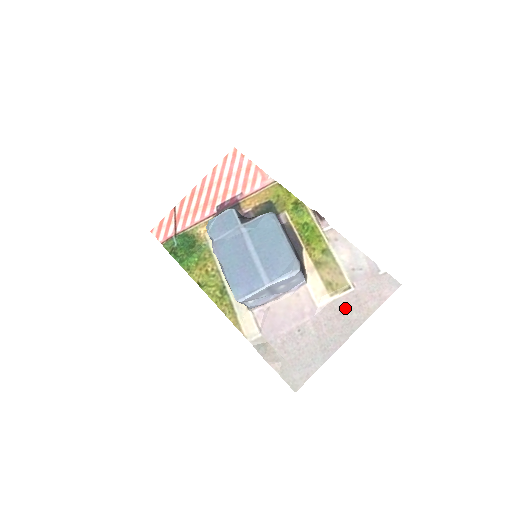
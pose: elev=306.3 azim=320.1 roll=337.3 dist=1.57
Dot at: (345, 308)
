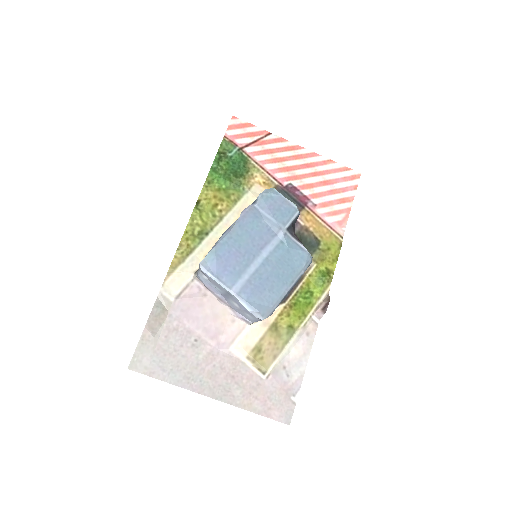
Dot at: (241, 379)
